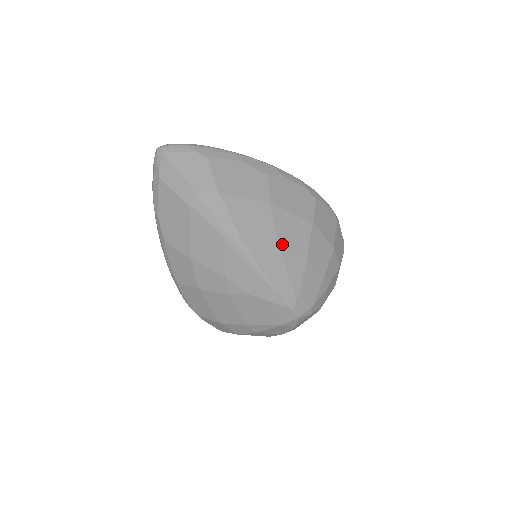
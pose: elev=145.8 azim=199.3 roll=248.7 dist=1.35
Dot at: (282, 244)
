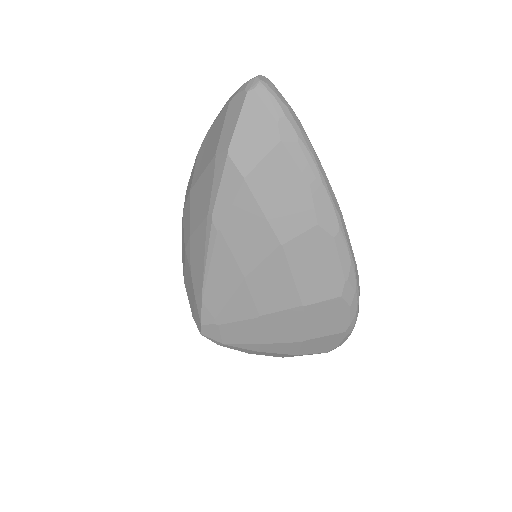
Dot at: (249, 282)
